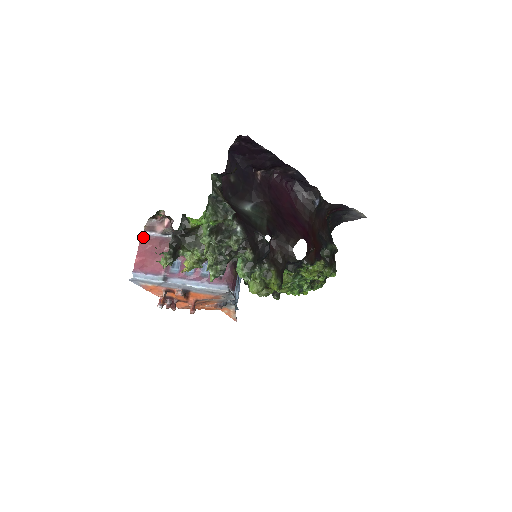
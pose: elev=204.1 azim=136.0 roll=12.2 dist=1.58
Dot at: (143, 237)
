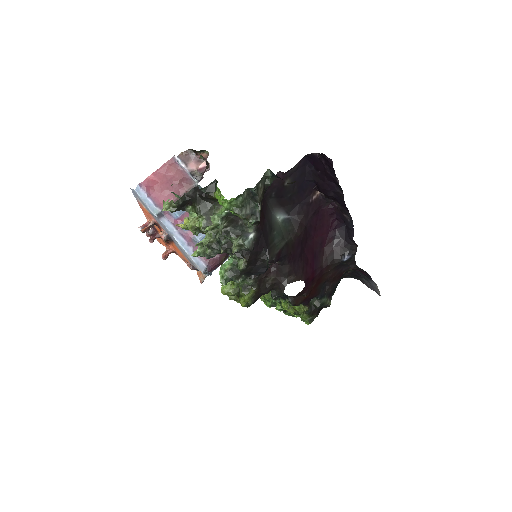
Dot at: (172, 161)
